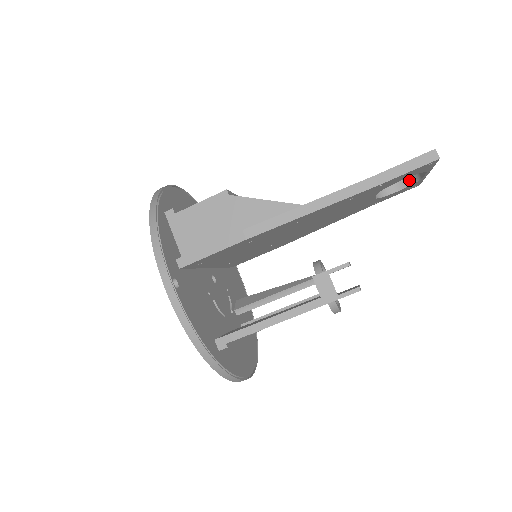
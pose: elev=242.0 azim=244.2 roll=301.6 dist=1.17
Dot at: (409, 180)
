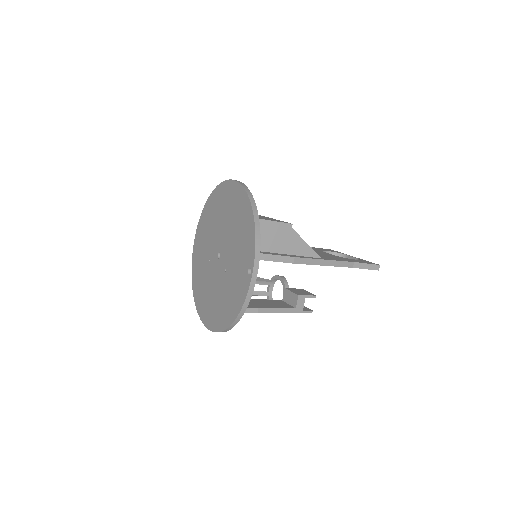
Dot at: (337, 254)
